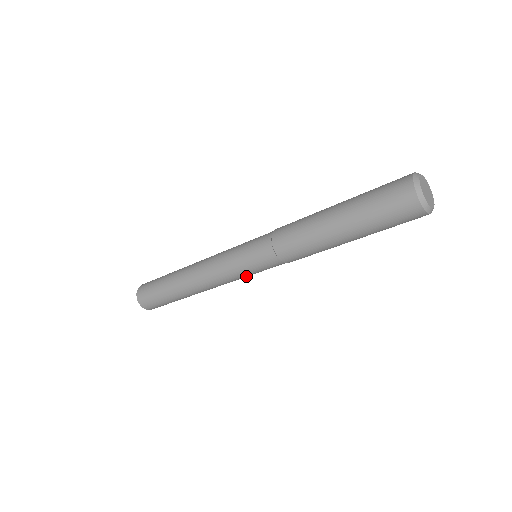
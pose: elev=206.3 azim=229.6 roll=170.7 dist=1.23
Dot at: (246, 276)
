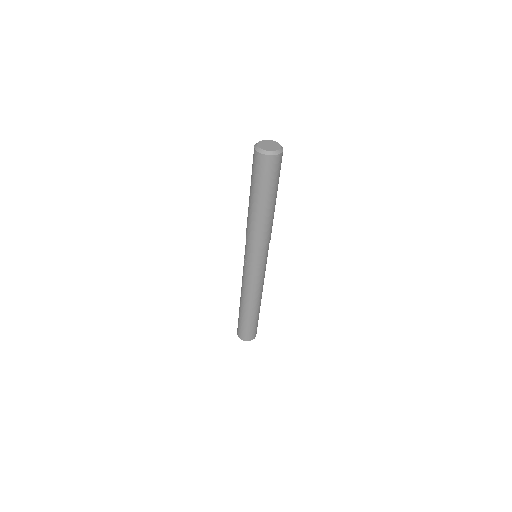
Dot at: (263, 271)
